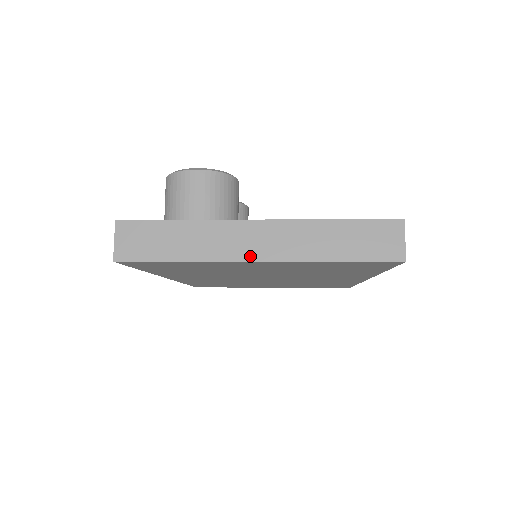
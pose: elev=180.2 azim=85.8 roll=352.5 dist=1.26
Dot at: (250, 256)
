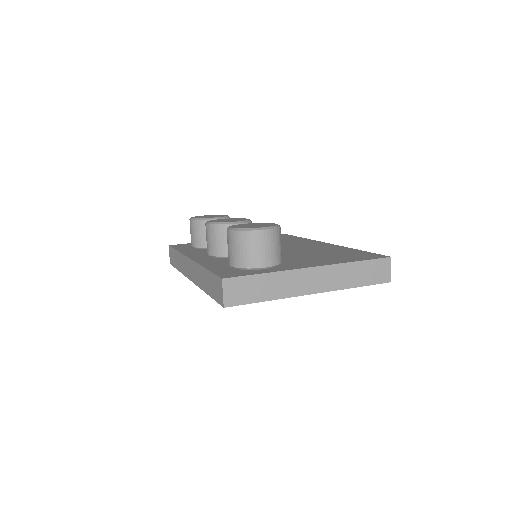
Dot at: (310, 291)
